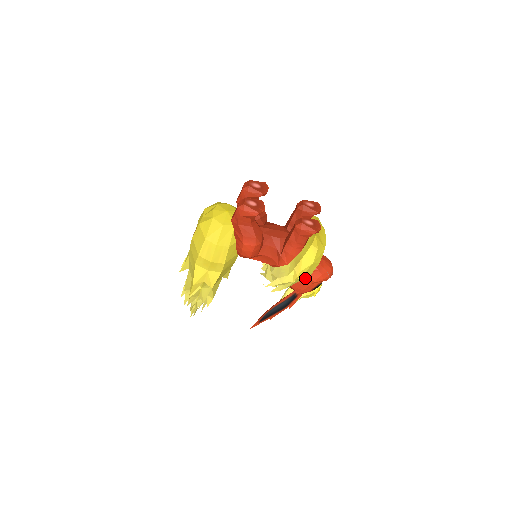
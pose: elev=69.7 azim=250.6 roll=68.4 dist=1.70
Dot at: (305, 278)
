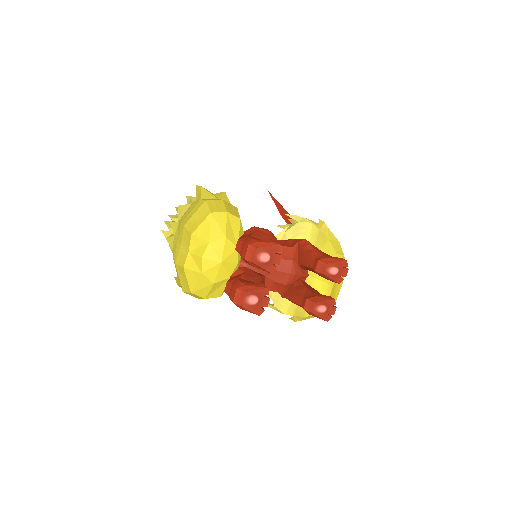
Dot at: occluded
